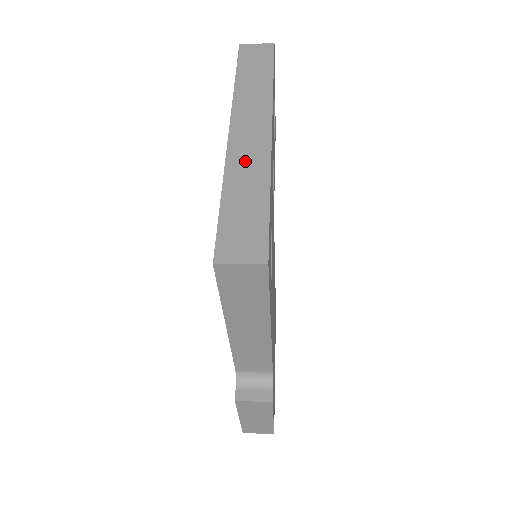
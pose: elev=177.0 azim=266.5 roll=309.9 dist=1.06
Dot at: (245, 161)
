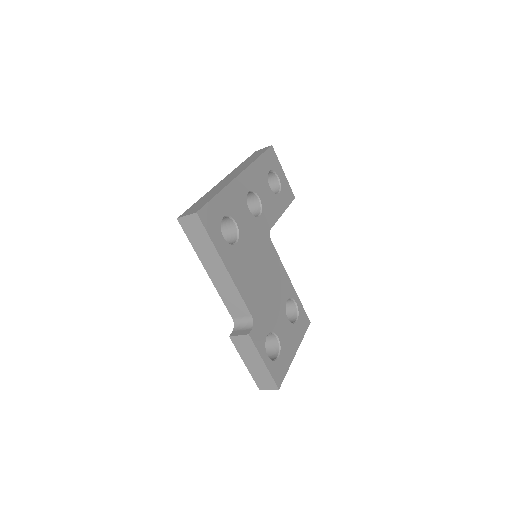
Dot at: (218, 187)
